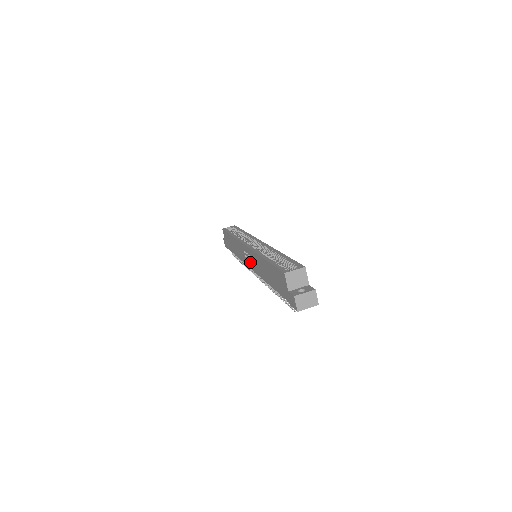
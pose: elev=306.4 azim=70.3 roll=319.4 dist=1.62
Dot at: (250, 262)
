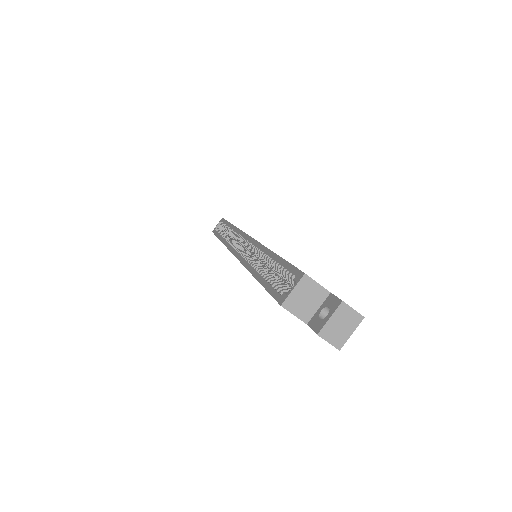
Dot at: occluded
